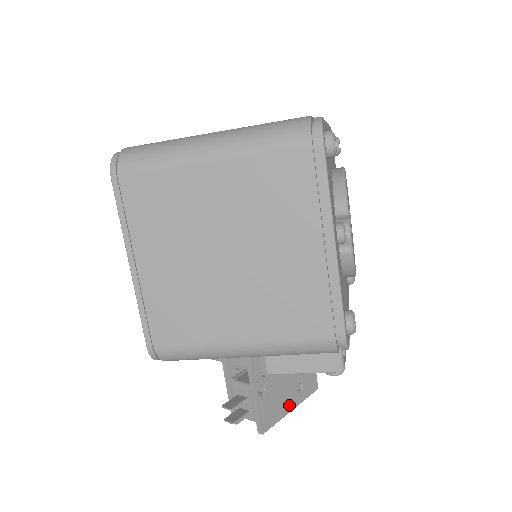
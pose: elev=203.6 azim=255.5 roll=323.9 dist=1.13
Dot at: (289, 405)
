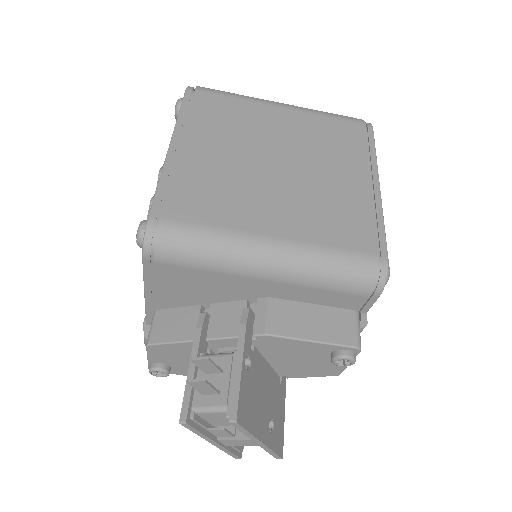
Dot at: (261, 430)
